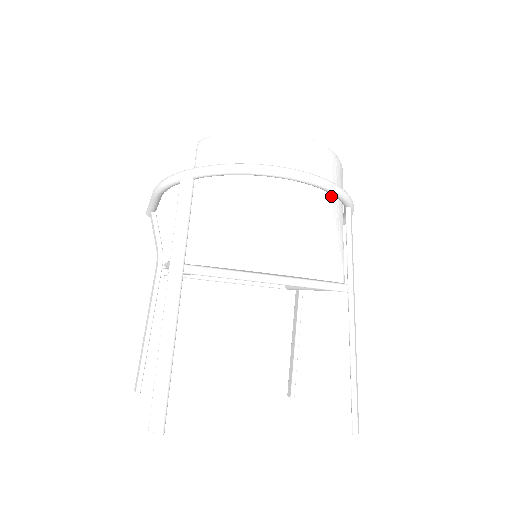
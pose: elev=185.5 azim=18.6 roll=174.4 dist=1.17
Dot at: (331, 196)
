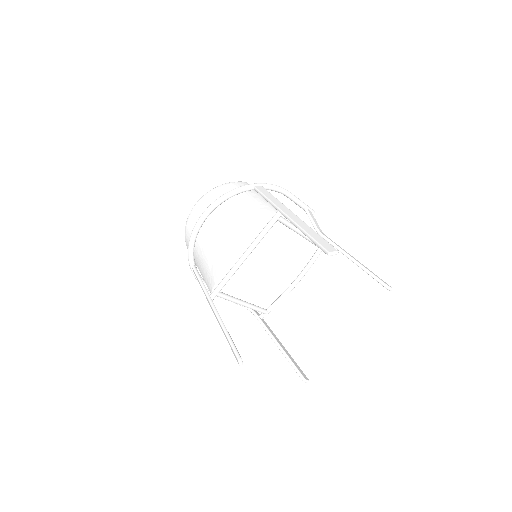
Dot at: (235, 197)
